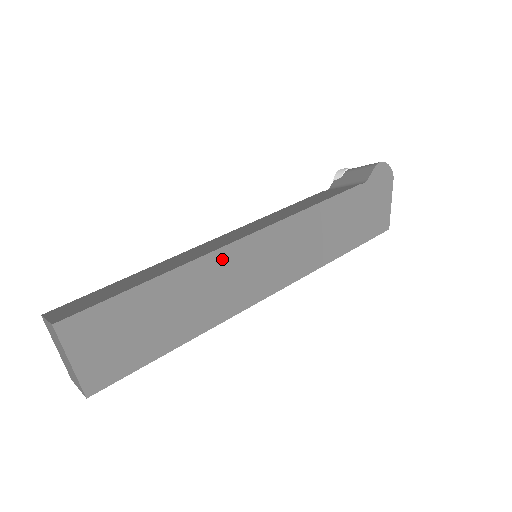
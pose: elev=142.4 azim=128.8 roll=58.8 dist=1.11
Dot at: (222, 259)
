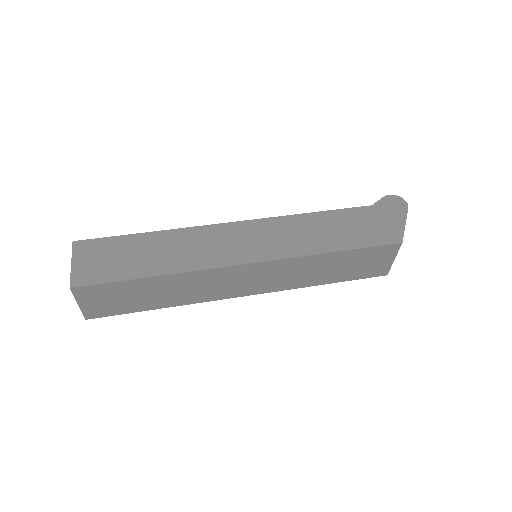
Dot at: (208, 232)
